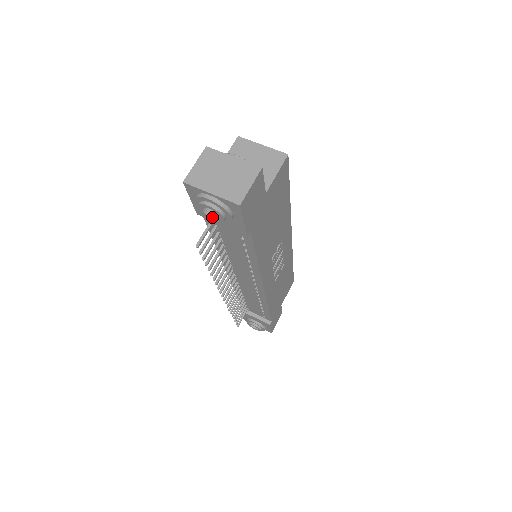
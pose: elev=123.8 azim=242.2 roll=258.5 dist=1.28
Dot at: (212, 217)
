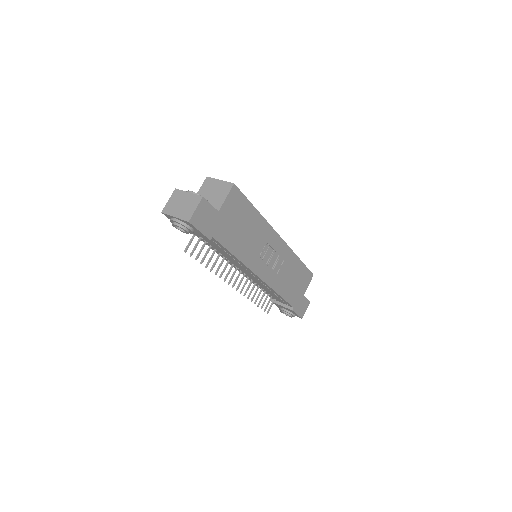
Dot at: (183, 231)
